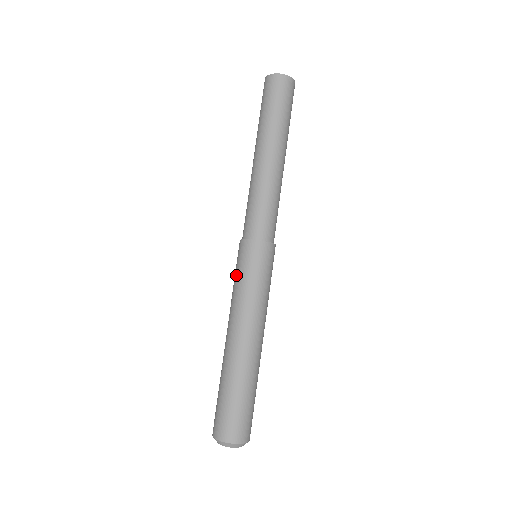
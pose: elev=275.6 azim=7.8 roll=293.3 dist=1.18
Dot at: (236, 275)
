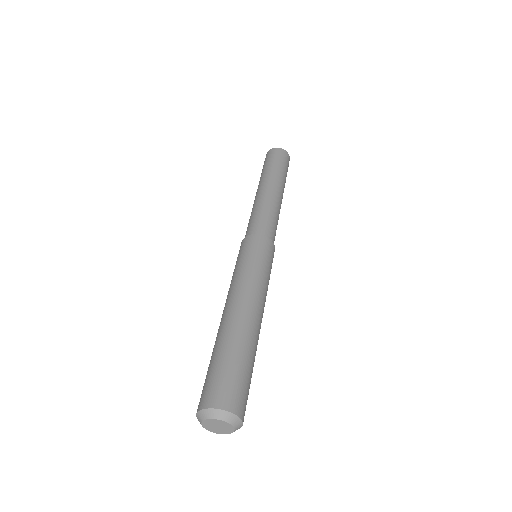
Dot at: occluded
